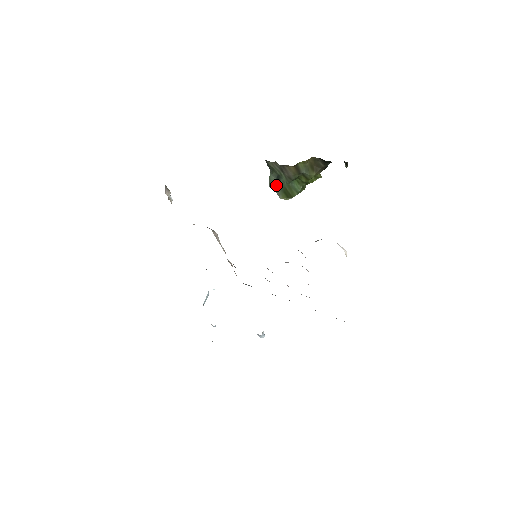
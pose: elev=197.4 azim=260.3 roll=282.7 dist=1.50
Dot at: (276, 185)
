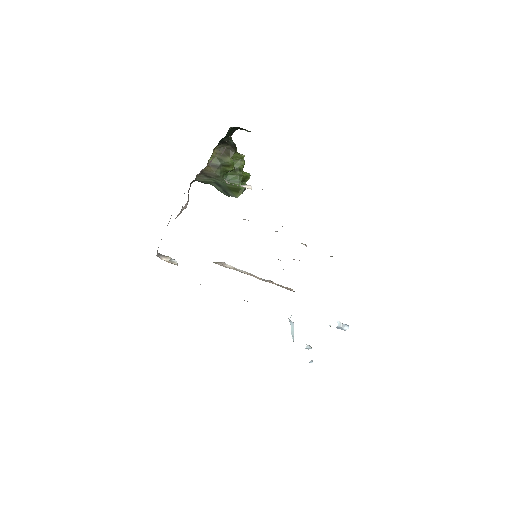
Dot at: (225, 191)
